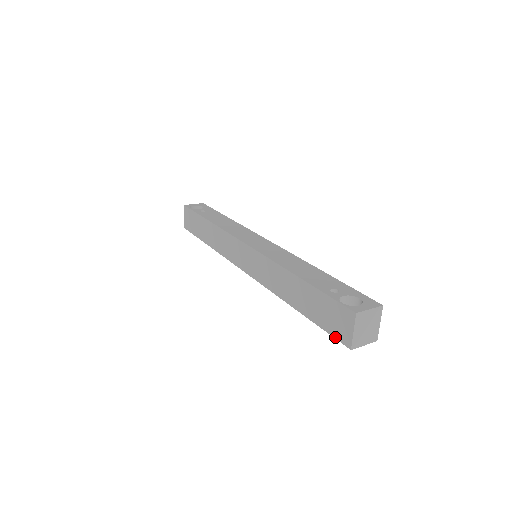
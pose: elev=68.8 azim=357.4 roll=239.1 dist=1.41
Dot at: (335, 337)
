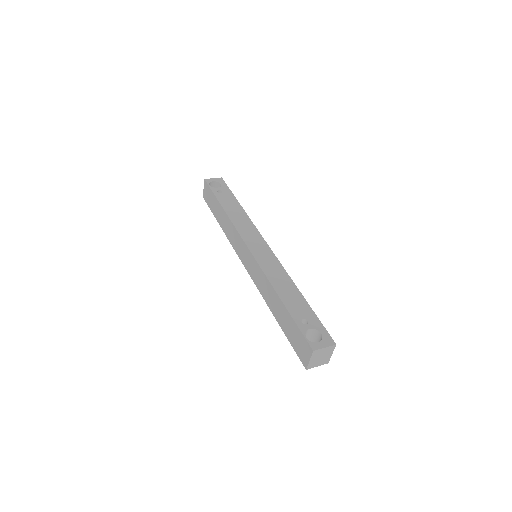
Dot at: (298, 355)
